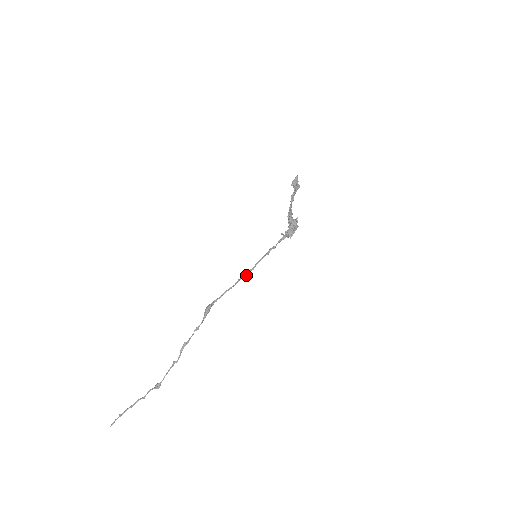
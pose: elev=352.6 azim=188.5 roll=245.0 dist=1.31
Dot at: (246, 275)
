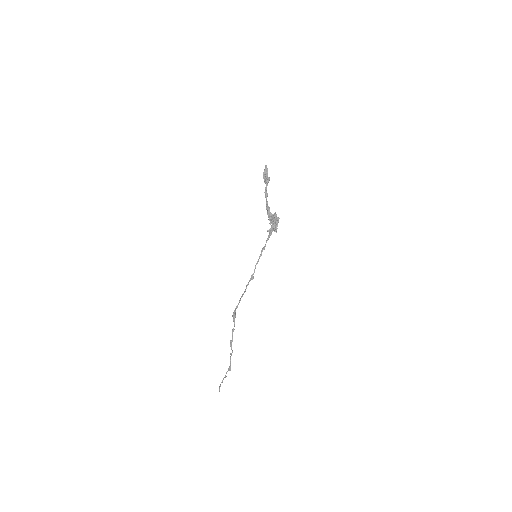
Dot at: occluded
